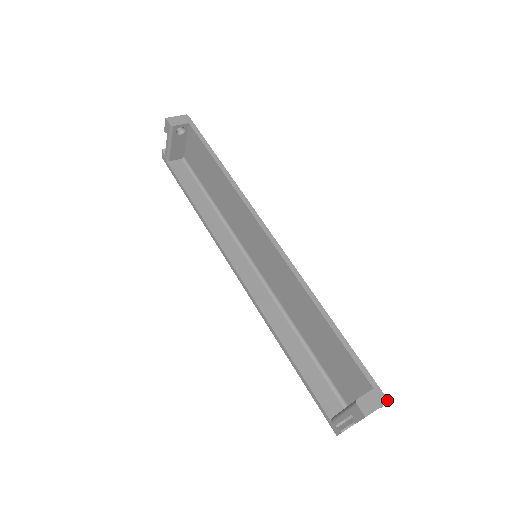
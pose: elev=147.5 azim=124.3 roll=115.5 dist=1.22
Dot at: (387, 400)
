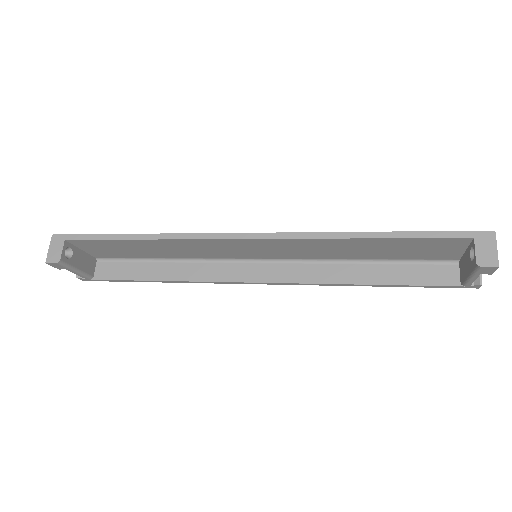
Dot at: (493, 232)
